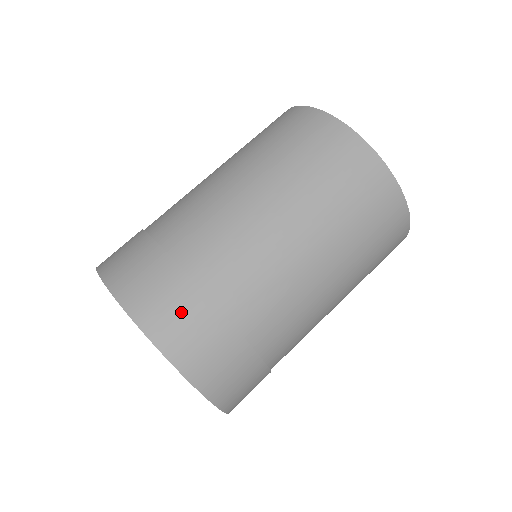
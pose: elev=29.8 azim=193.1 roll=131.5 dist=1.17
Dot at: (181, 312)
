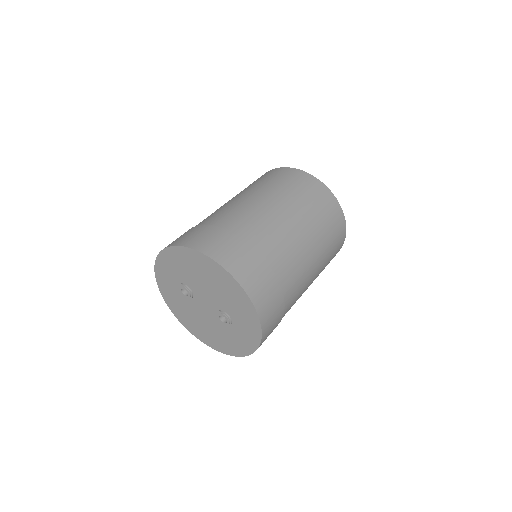
Dot at: (253, 267)
